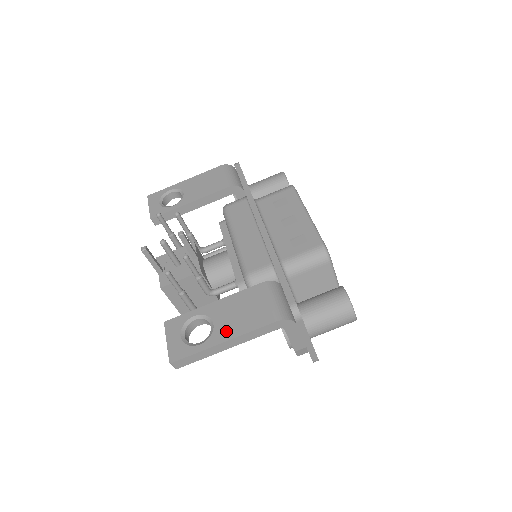
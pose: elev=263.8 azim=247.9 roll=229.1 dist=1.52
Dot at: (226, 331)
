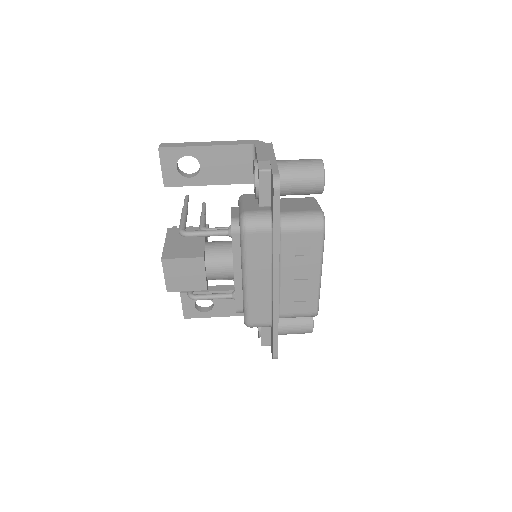
Dot at: occluded
